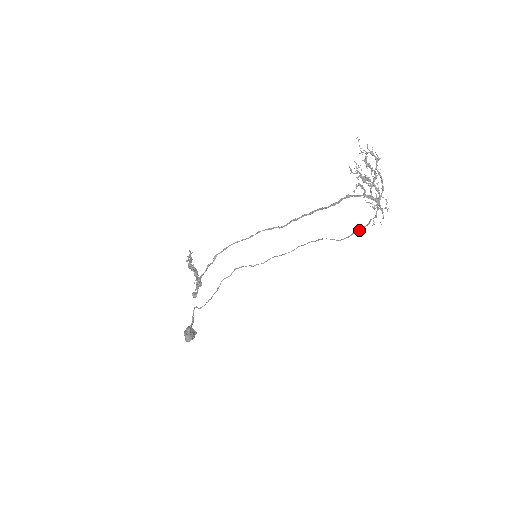
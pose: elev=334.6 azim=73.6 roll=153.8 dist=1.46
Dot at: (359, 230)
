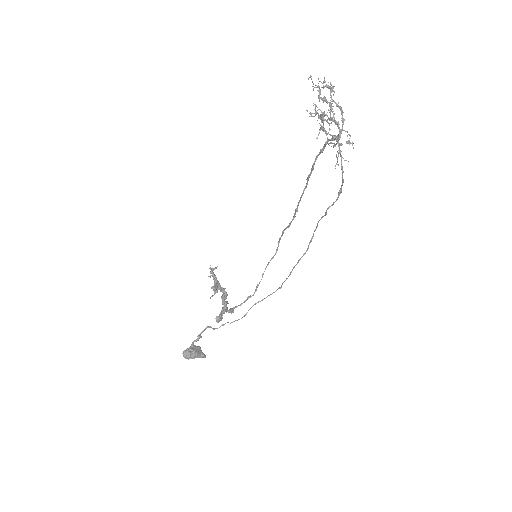
Dot at: (339, 190)
